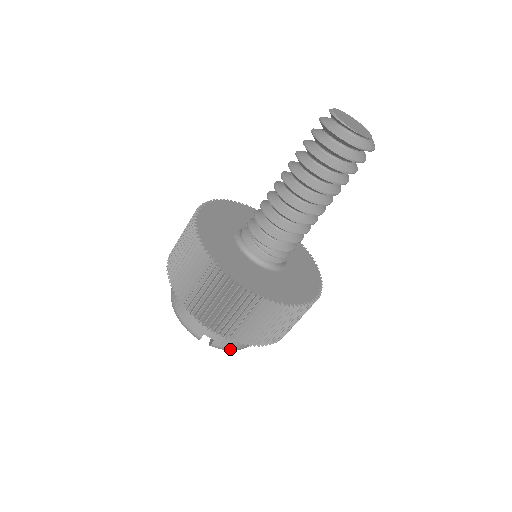
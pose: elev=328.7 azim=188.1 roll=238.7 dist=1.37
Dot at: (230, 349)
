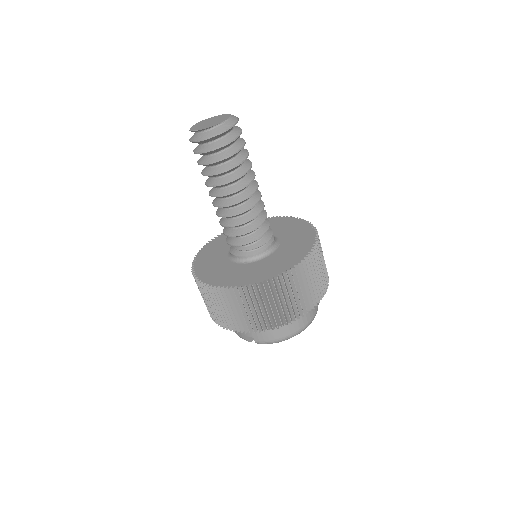
Dot at: (273, 341)
